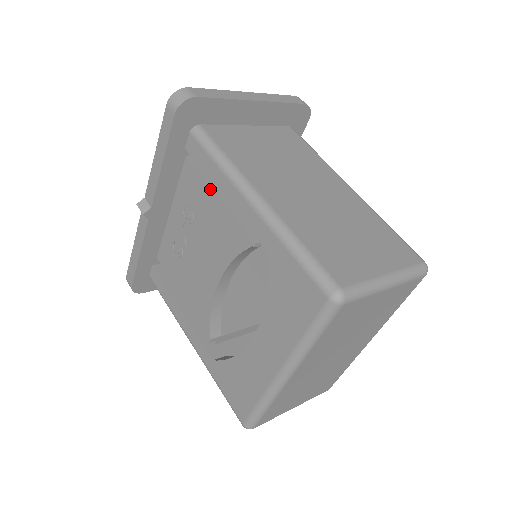
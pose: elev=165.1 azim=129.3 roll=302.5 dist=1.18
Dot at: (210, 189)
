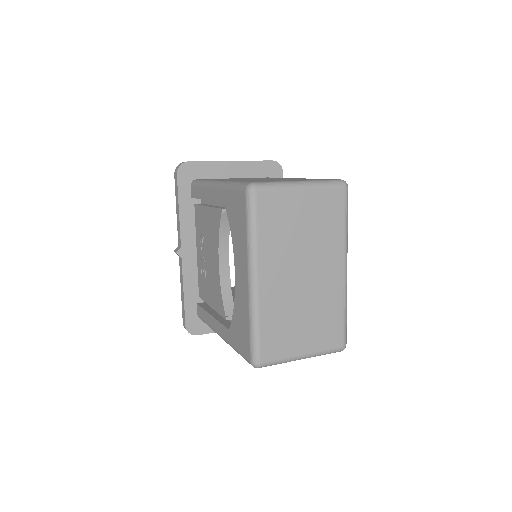
Dot at: (204, 207)
